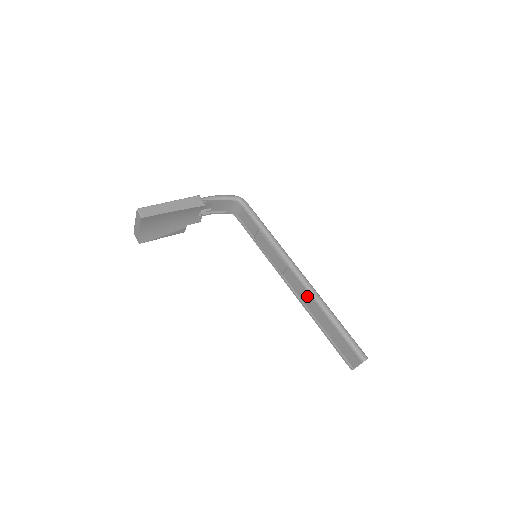
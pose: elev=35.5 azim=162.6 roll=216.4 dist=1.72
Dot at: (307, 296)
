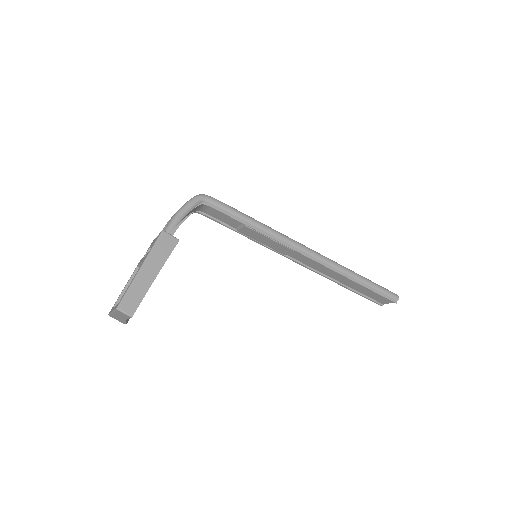
Dot at: (324, 268)
